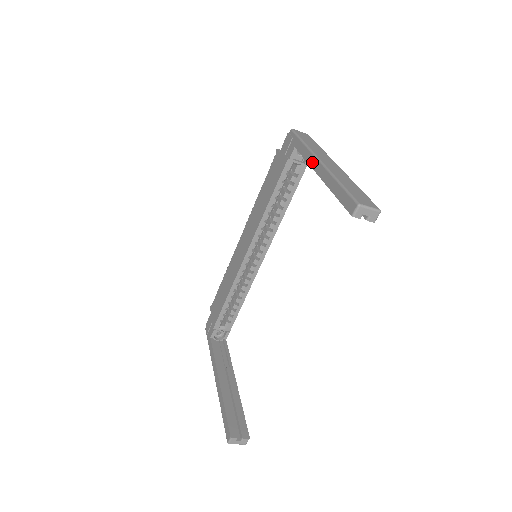
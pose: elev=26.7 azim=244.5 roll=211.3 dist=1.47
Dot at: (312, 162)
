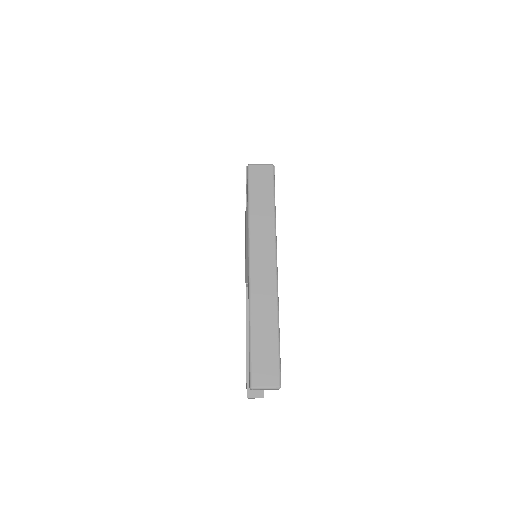
Dot at: (248, 258)
